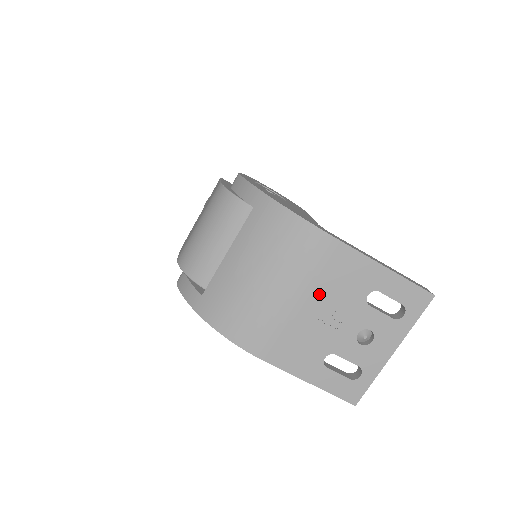
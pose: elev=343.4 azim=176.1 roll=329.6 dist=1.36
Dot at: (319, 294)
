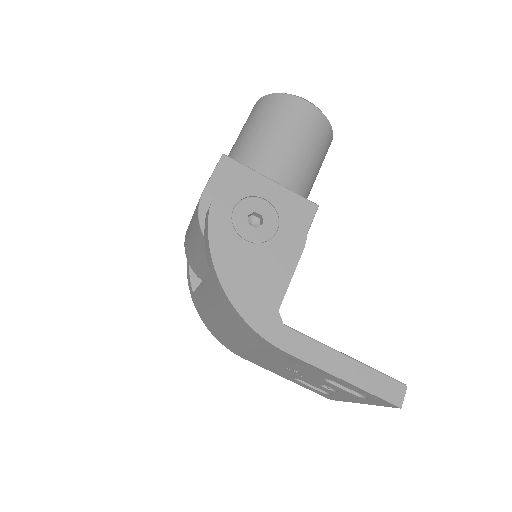
Dot at: (275, 359)
